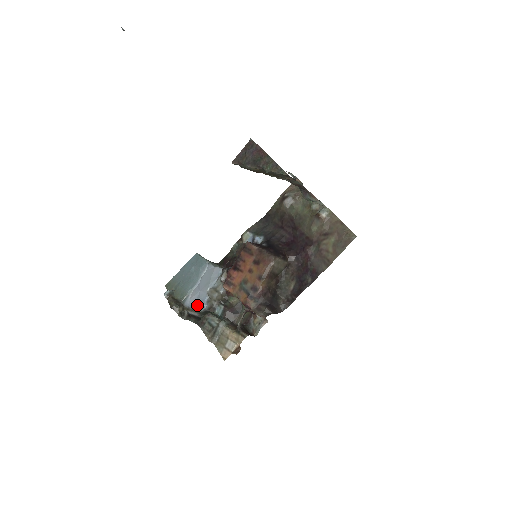
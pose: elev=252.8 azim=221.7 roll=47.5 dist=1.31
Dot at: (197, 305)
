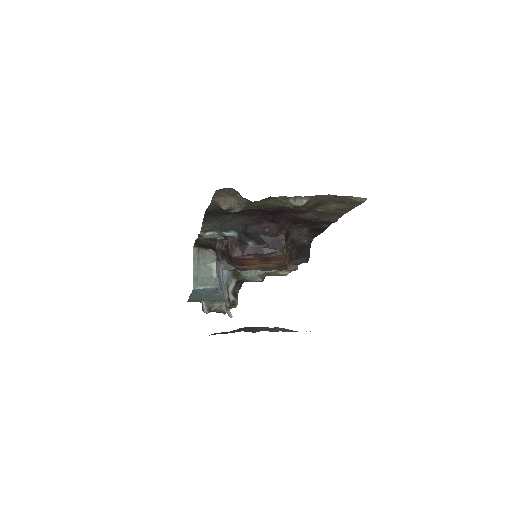
Dot at: (226, 281)
